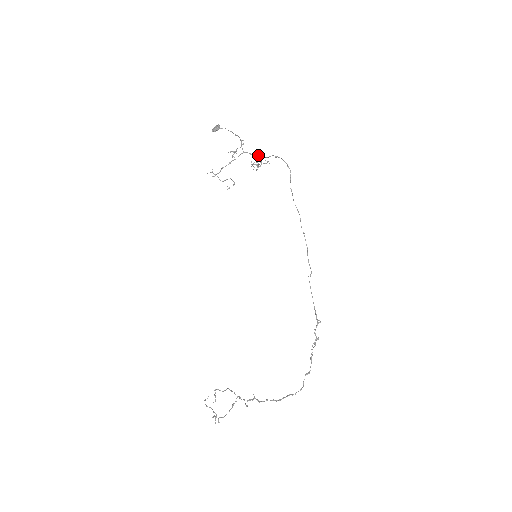
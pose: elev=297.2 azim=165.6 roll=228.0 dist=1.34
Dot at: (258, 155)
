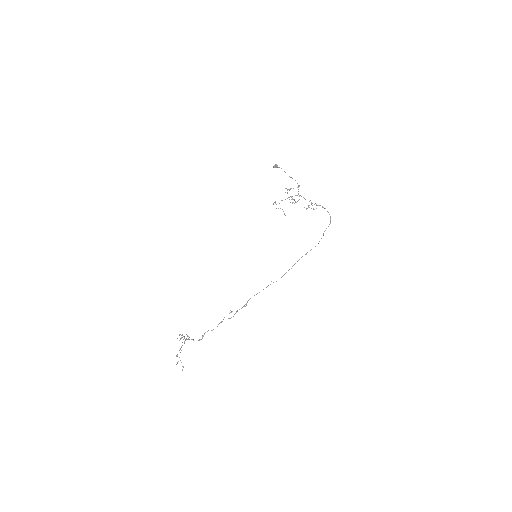
Dot at: (309, 201)
